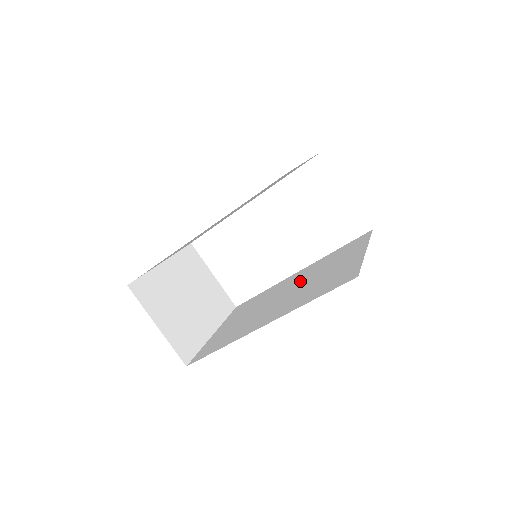
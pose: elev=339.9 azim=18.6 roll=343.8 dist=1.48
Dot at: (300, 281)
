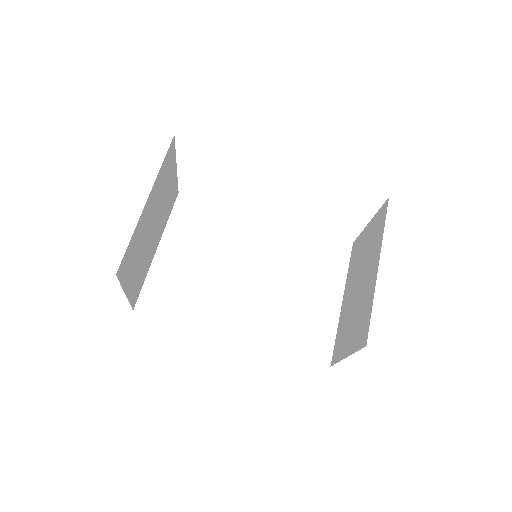
Dot at: (270, 264)
